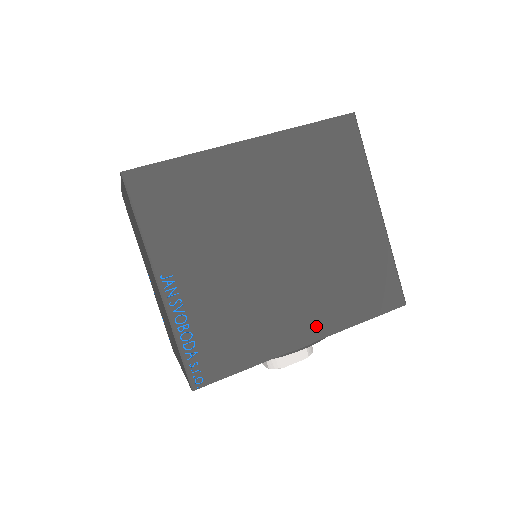
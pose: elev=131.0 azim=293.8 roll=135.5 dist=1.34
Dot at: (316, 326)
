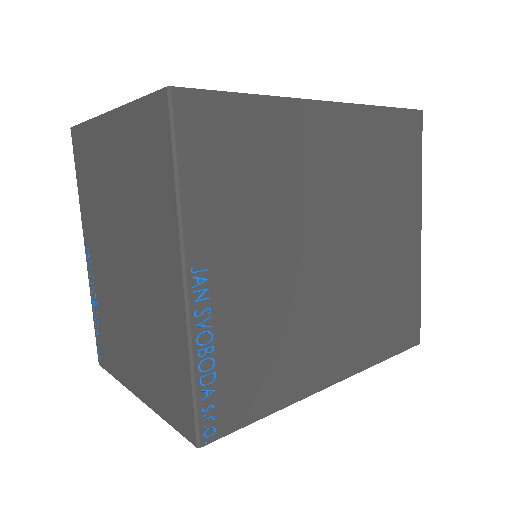
Dot at: (345, 361)
